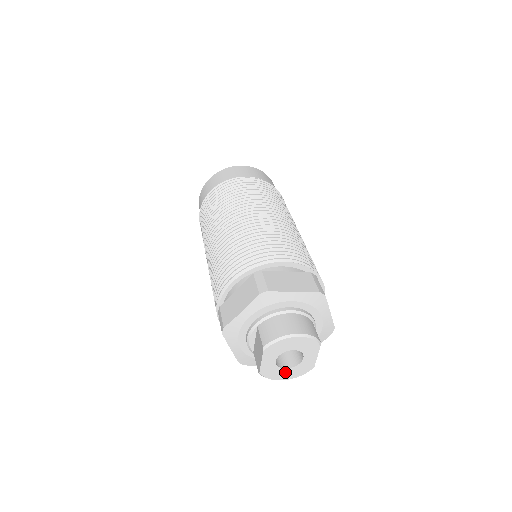
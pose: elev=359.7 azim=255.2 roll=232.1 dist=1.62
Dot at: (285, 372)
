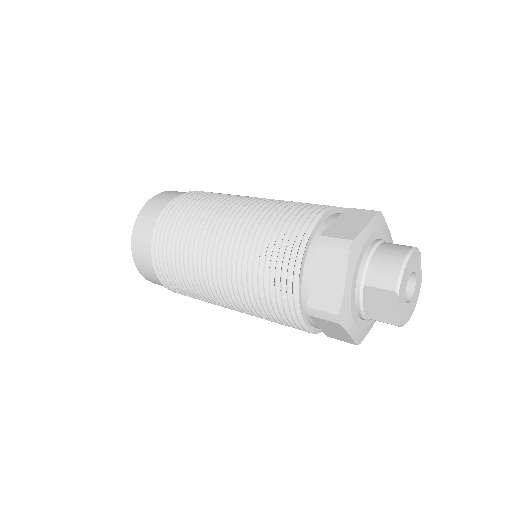
Dot at: (411, 305)
